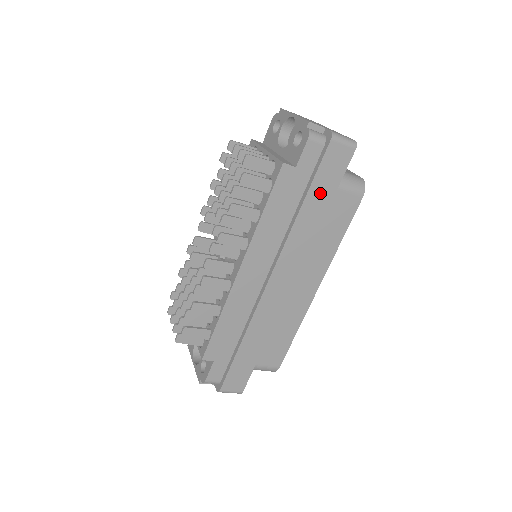
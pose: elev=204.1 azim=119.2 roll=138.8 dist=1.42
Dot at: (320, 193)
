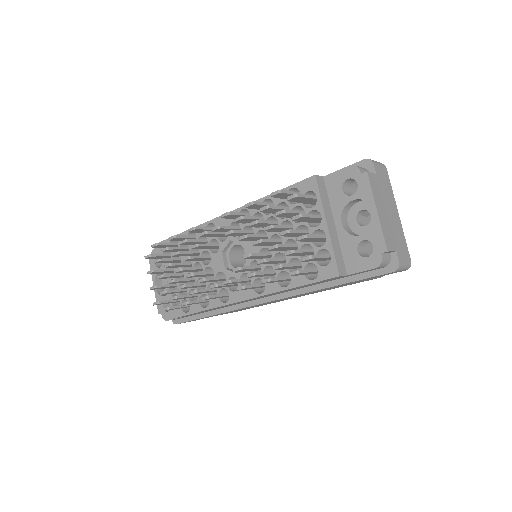
Dot at: occluded
